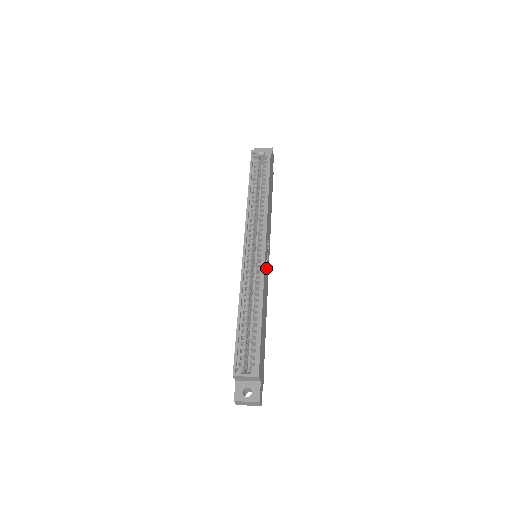
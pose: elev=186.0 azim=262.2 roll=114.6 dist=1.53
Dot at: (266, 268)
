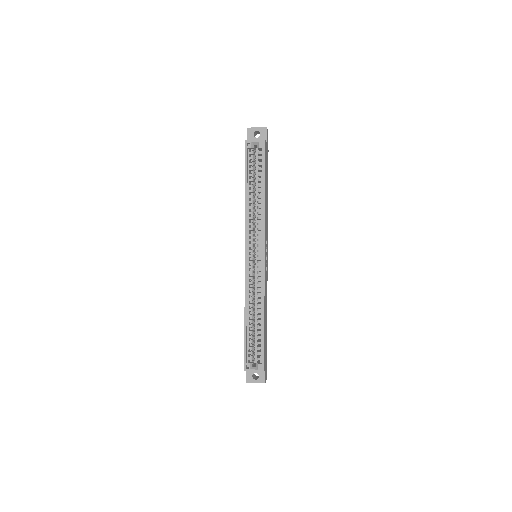
Dot at: (265, 271)
